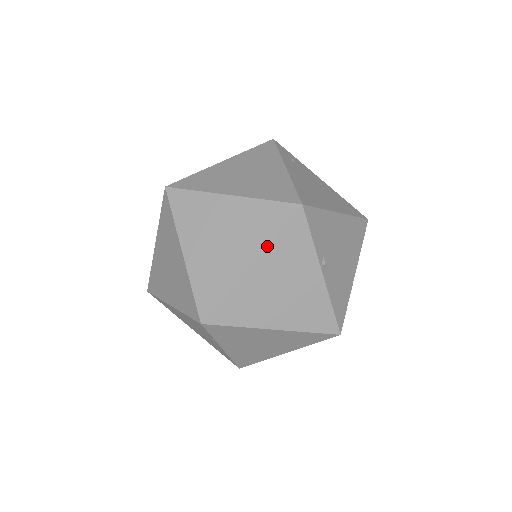
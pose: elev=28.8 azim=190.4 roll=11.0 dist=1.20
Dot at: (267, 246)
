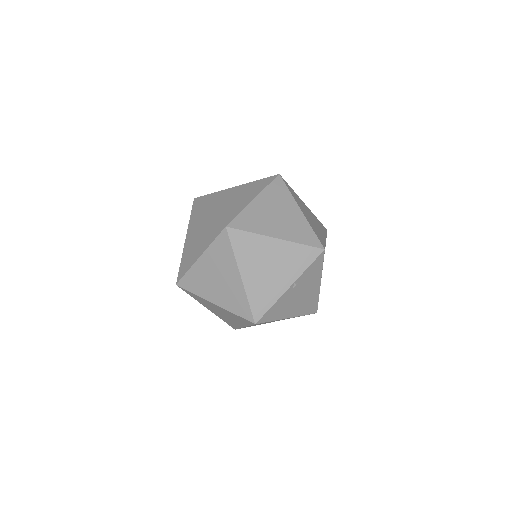
Dot at: (292, 242)
